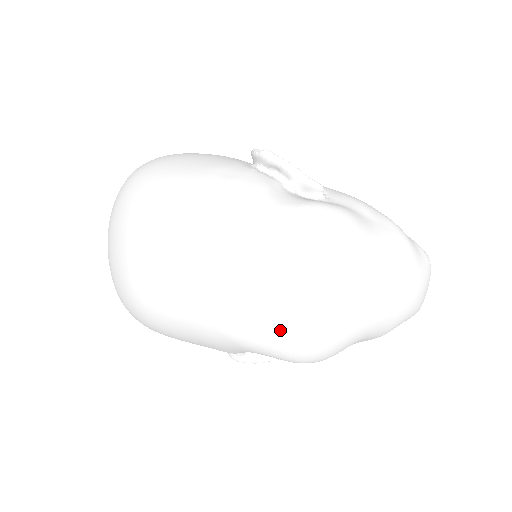
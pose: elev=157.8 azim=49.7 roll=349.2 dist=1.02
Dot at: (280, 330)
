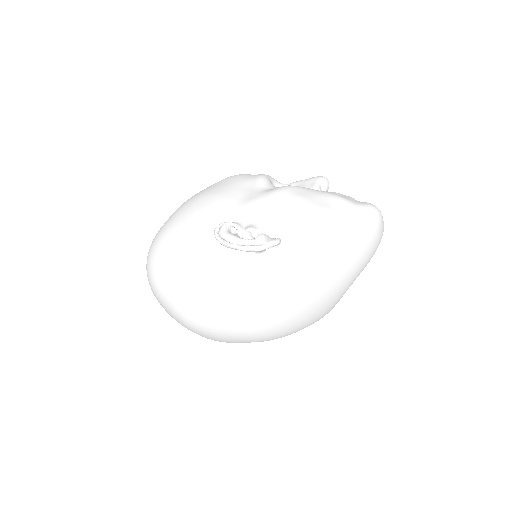
Dot at: (299, 330)
